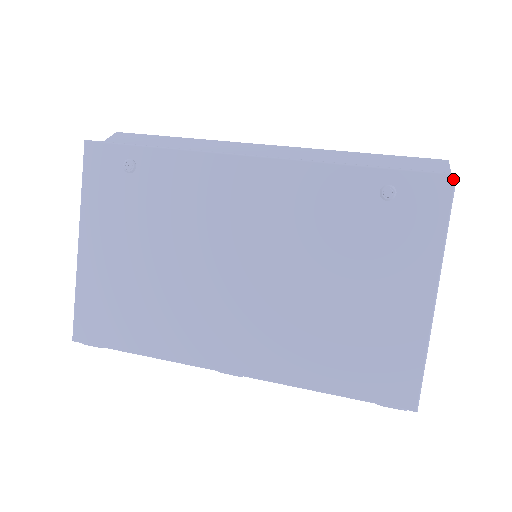
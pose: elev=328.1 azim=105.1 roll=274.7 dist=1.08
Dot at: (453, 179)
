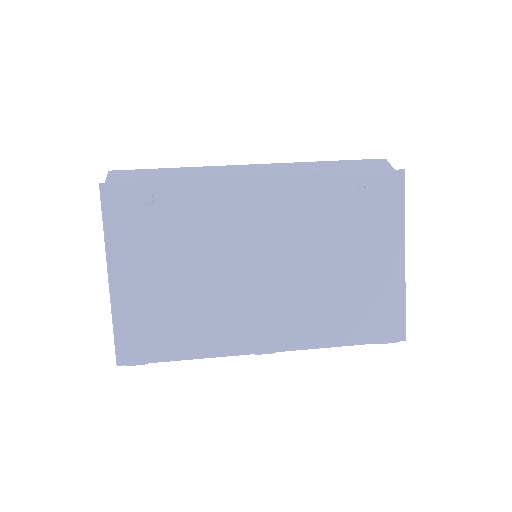
Dot at: (403, 173)
